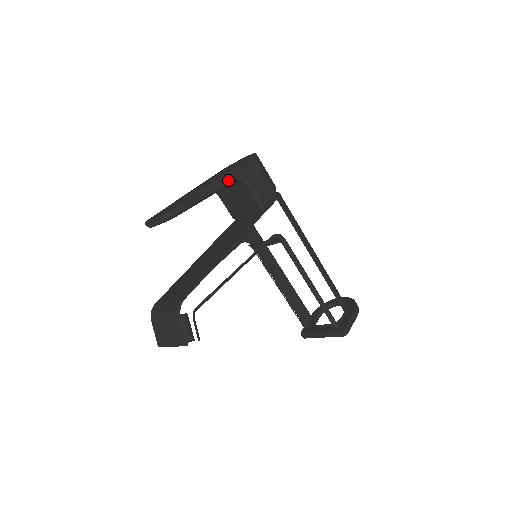
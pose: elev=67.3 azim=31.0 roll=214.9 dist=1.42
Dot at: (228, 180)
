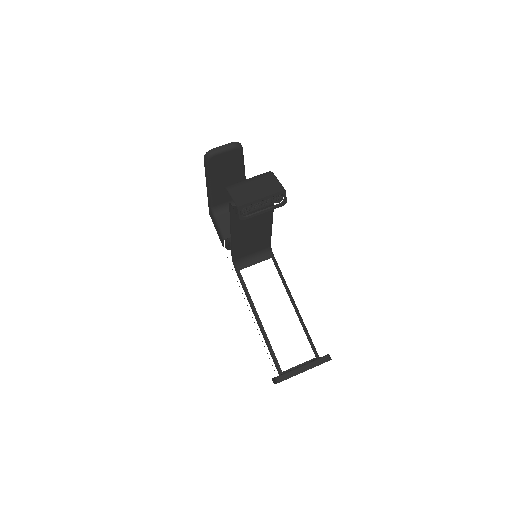
Dot at: occluded
